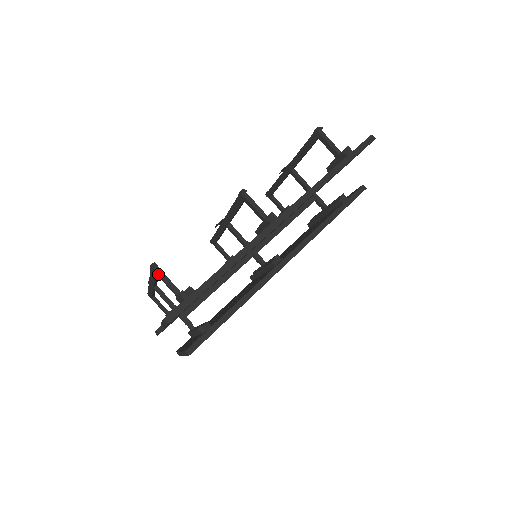
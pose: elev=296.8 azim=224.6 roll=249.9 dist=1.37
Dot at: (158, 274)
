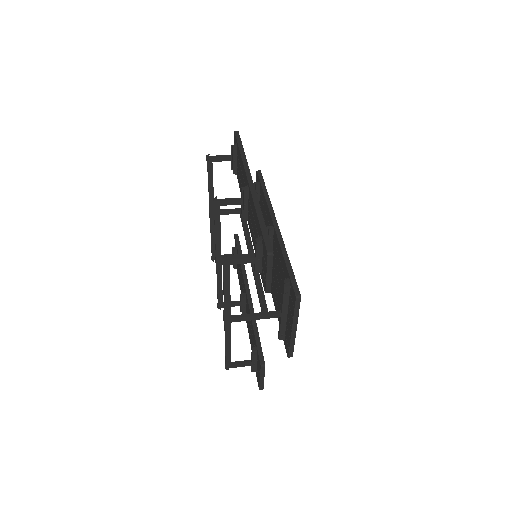
Dot at: (232, 259)
